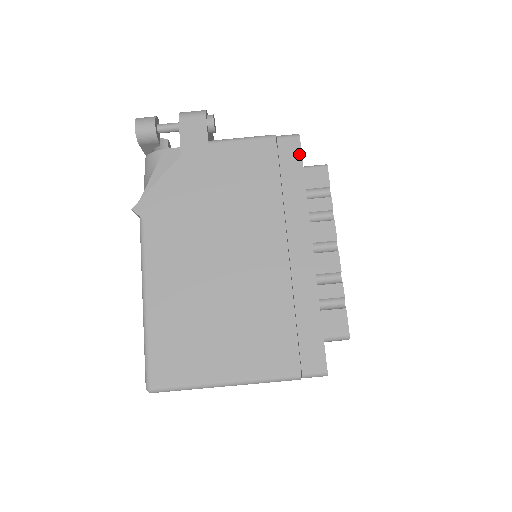
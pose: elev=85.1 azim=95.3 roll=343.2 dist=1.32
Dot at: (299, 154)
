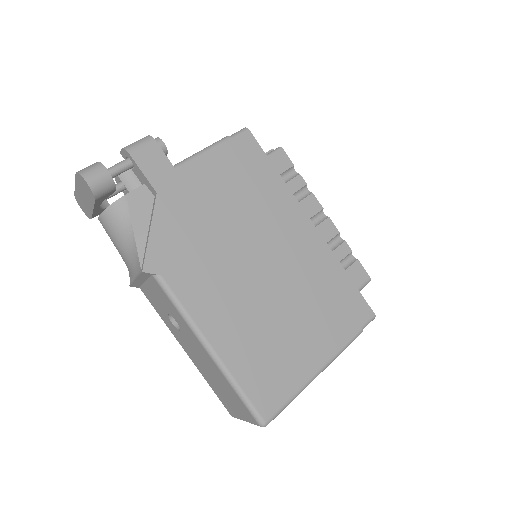
Dot at: (258, 146)
